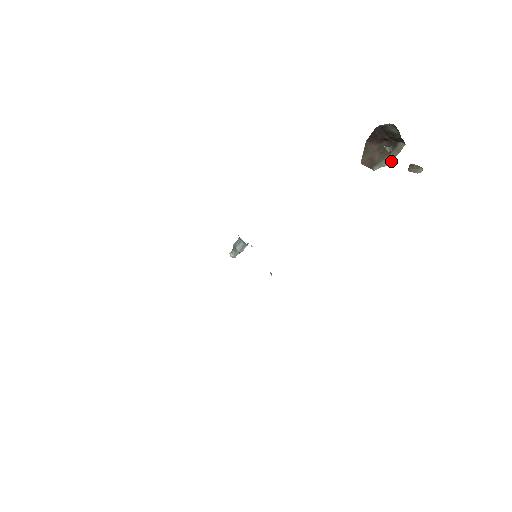
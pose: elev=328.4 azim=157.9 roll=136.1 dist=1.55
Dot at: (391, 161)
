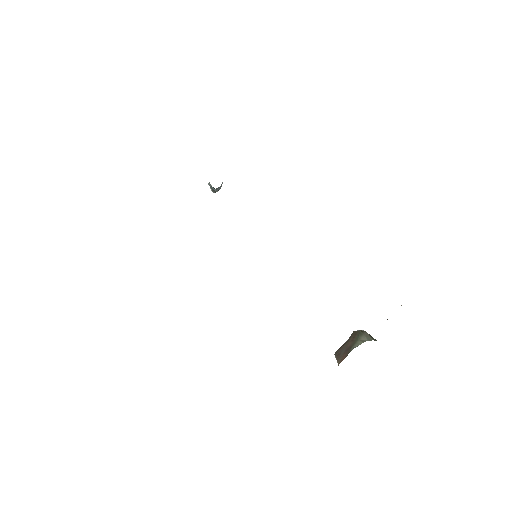
Dot at: occluded
